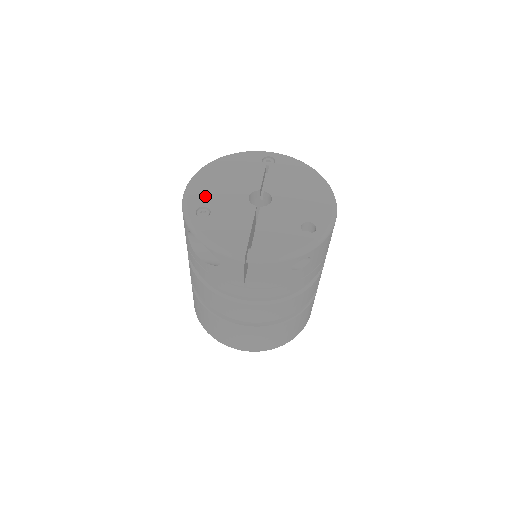
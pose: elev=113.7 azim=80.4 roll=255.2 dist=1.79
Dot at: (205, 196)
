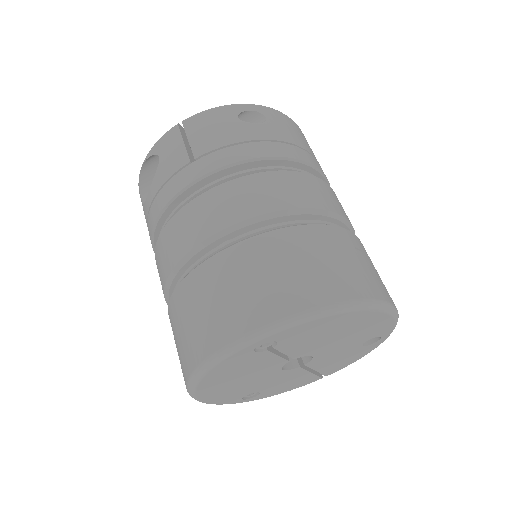
Dot at: (236, 395)
